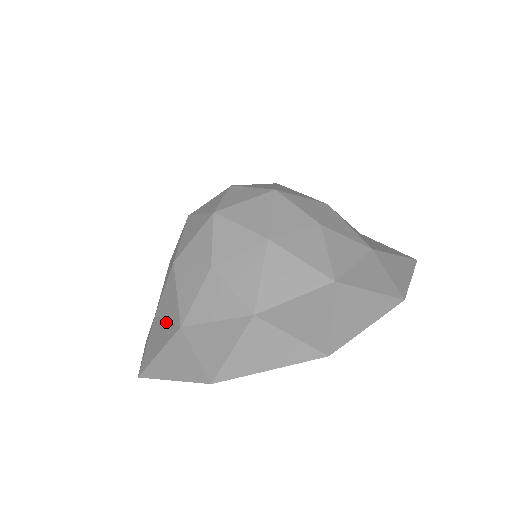
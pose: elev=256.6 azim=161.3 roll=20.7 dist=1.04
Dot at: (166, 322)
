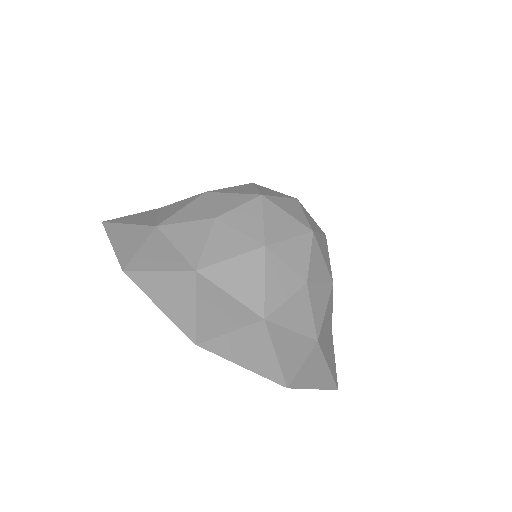
Dot at: (157, 216)
